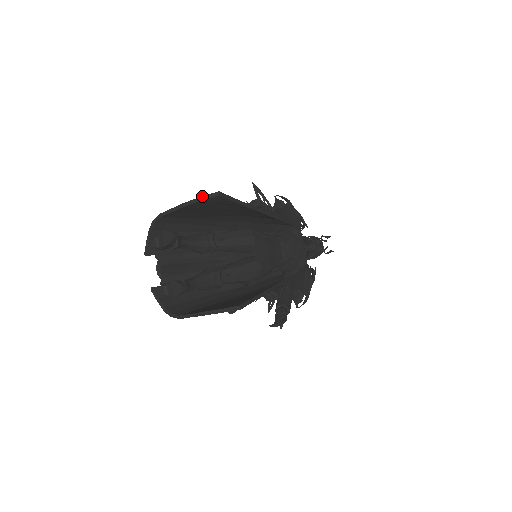
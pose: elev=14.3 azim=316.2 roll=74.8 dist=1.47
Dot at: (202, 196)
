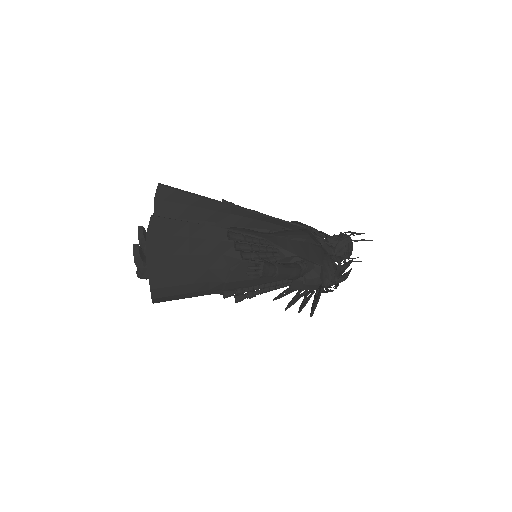
Dot at: occluded
